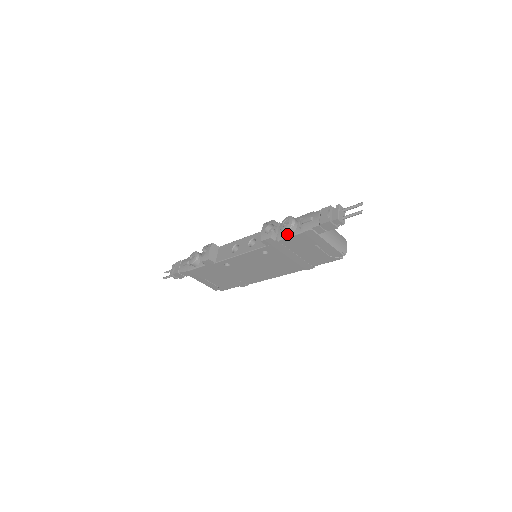
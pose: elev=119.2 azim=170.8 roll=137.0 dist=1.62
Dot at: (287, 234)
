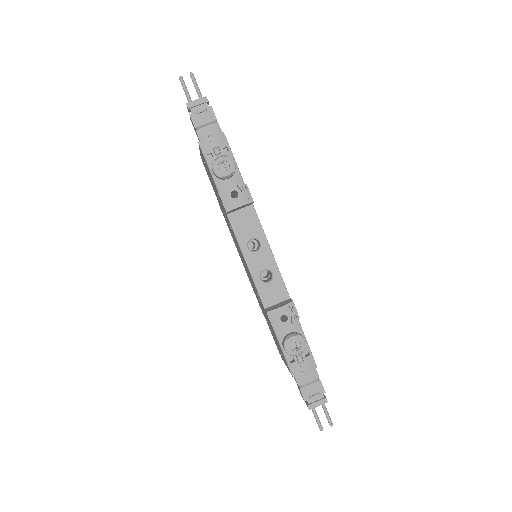
Dot at: (283, 344)
